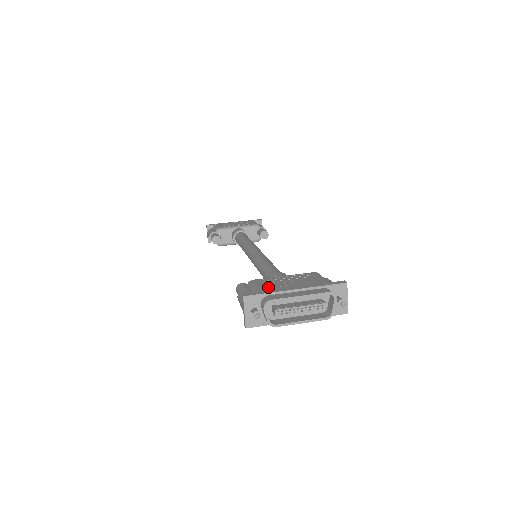
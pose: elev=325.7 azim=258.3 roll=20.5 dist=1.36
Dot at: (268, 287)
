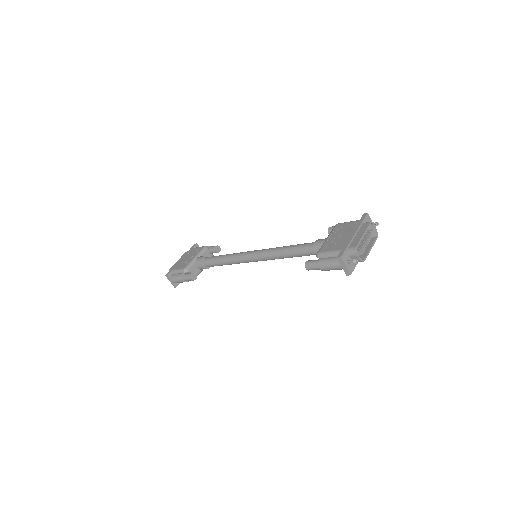
Dot at: (339, 245)
